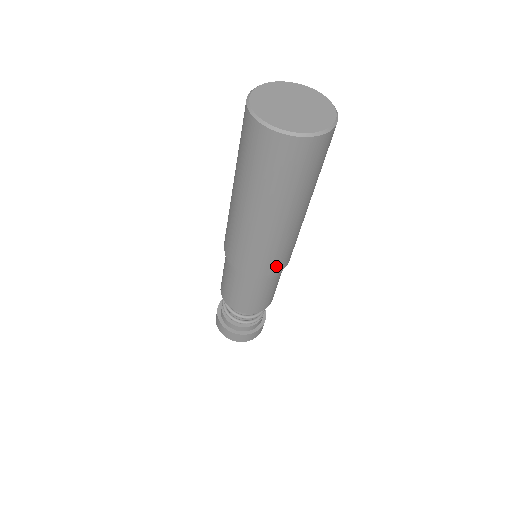
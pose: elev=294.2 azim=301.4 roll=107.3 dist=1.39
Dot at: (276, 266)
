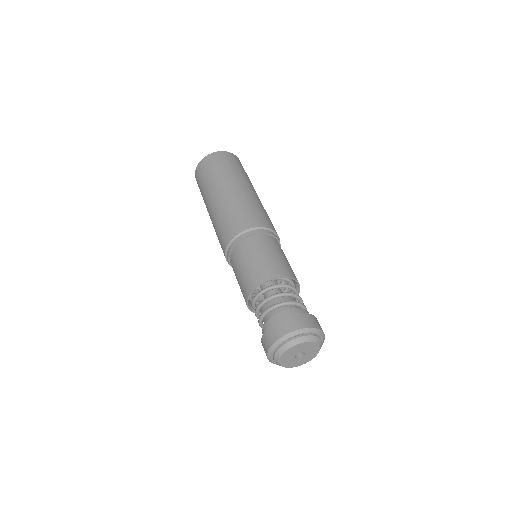
Dot at: (274, 228)
